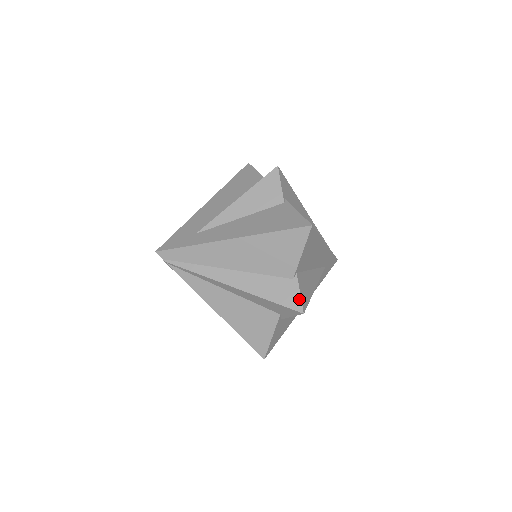
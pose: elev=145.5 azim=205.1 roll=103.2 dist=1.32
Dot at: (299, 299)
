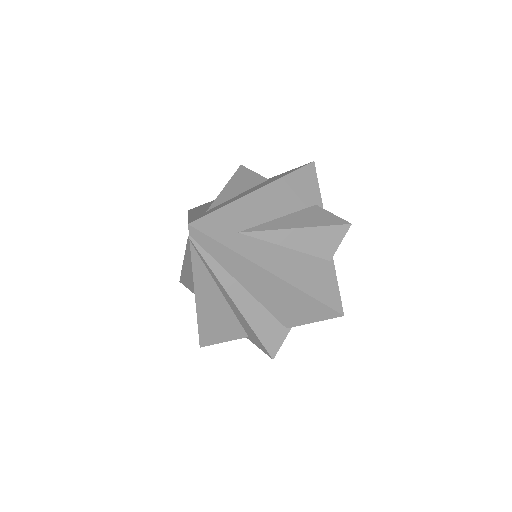
Dot at: (279, 347)
